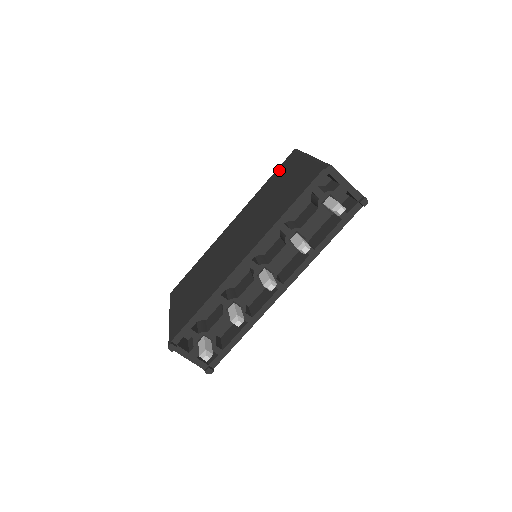
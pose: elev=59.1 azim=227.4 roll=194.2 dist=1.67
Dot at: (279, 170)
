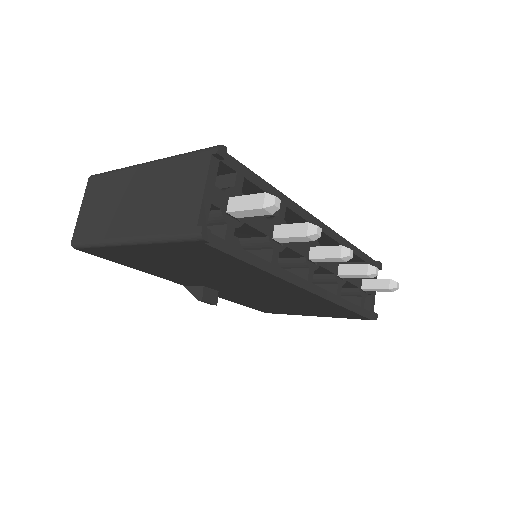
Dot at: occluded
